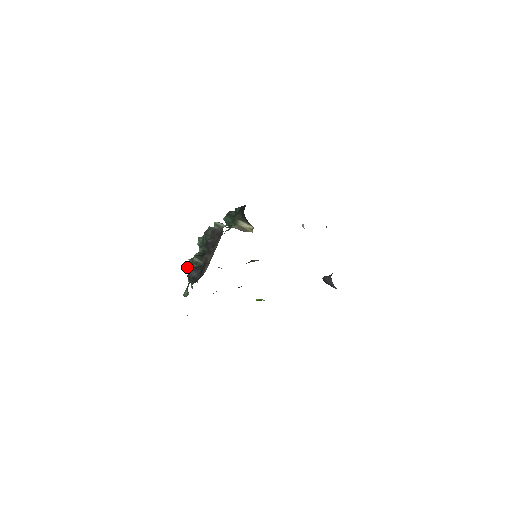
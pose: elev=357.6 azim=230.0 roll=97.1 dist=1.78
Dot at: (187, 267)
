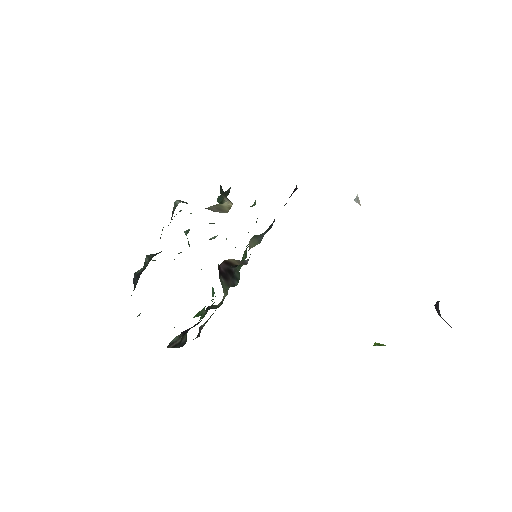
Dot at: occluded
